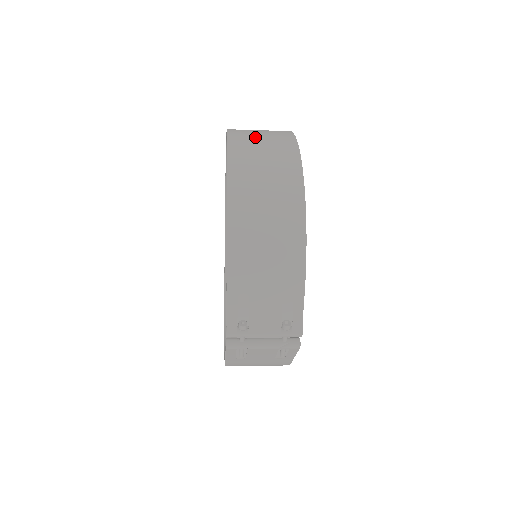
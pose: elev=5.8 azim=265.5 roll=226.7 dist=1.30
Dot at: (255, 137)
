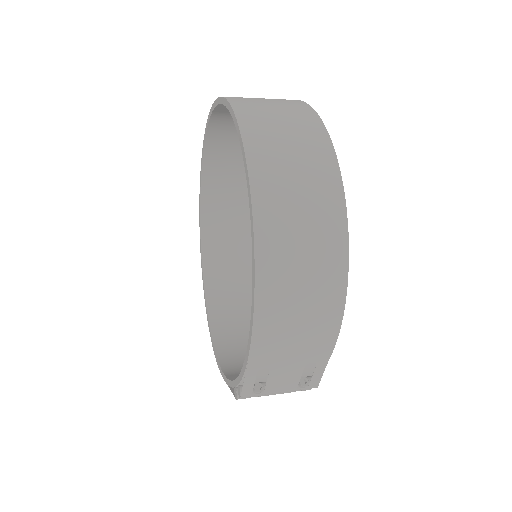
Dot at: (283, 157)
